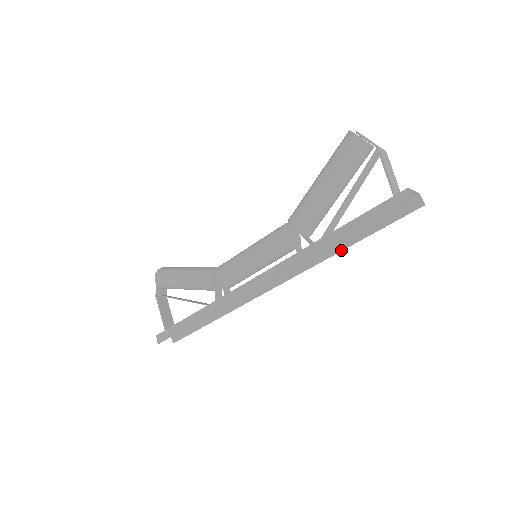
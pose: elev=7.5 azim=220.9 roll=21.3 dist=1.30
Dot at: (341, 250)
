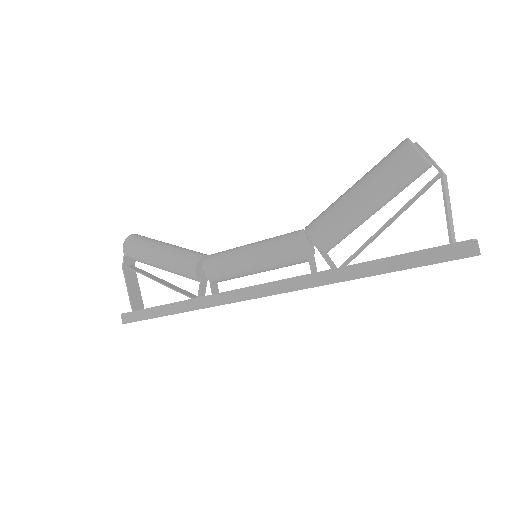
Dot at: occluded
